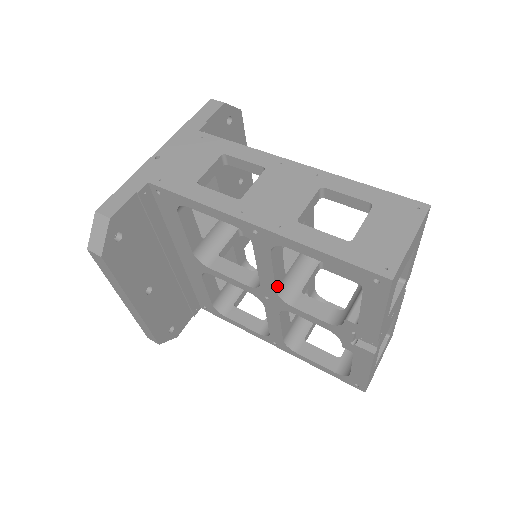
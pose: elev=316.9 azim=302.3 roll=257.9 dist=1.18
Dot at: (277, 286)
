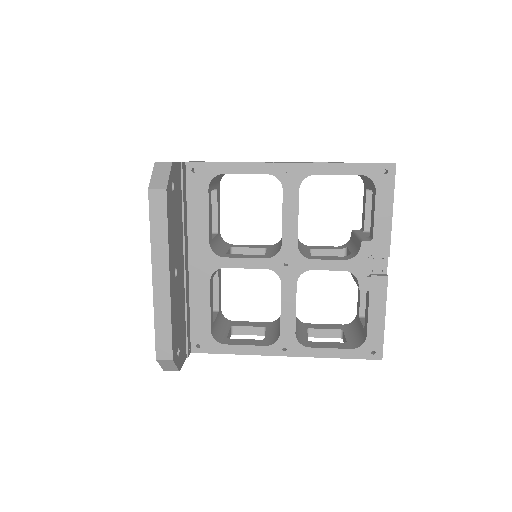
Dot at: (297, 241)
